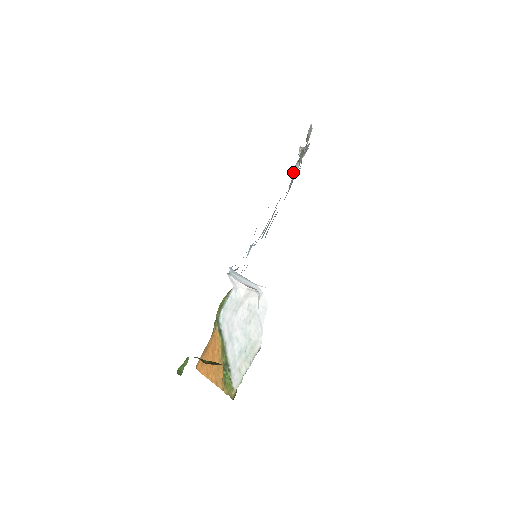
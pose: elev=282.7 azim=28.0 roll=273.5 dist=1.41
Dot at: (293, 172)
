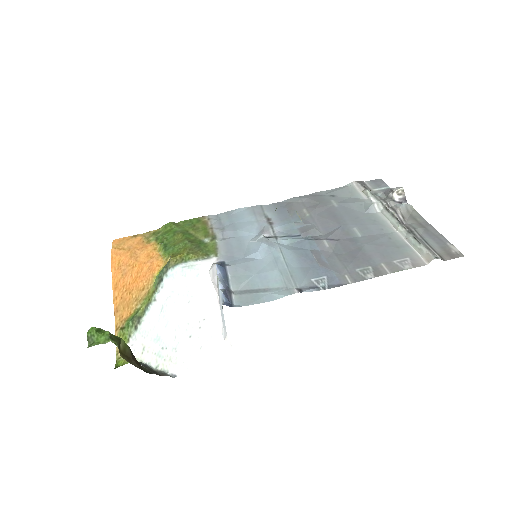
Dot at: (370, 202)
